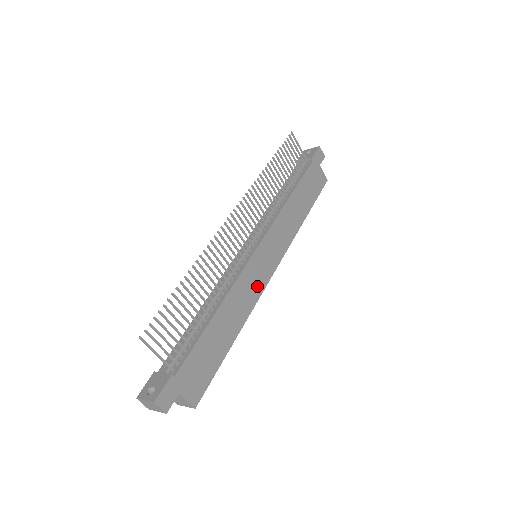
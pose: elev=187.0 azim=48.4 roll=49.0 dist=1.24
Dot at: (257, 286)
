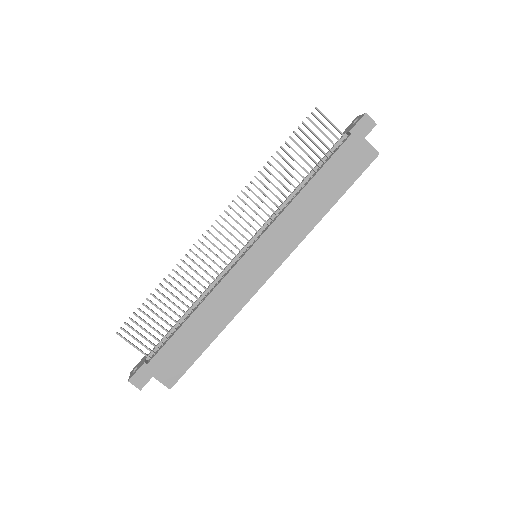
Dot at: (247, 288)
